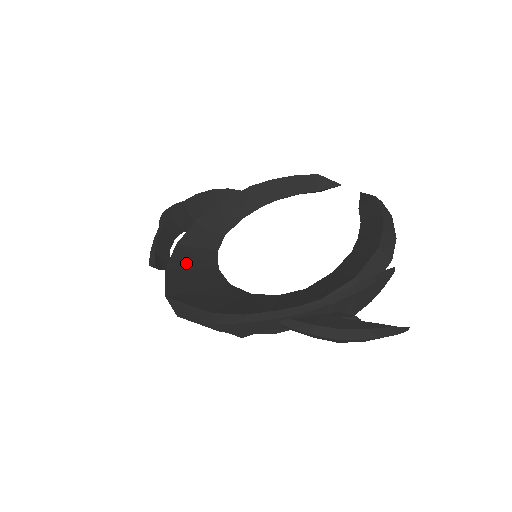
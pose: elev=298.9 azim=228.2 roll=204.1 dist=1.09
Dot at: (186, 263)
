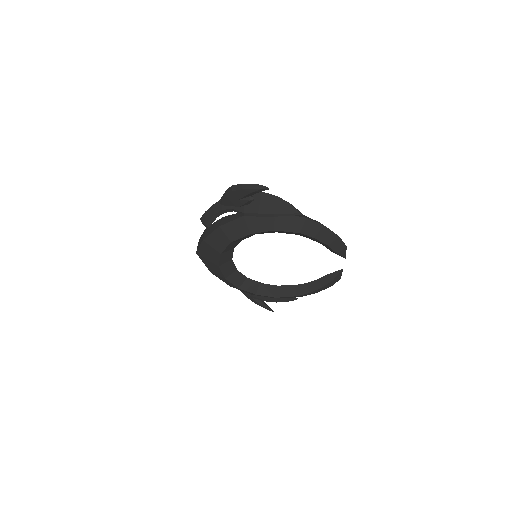
Dot at: occluded
